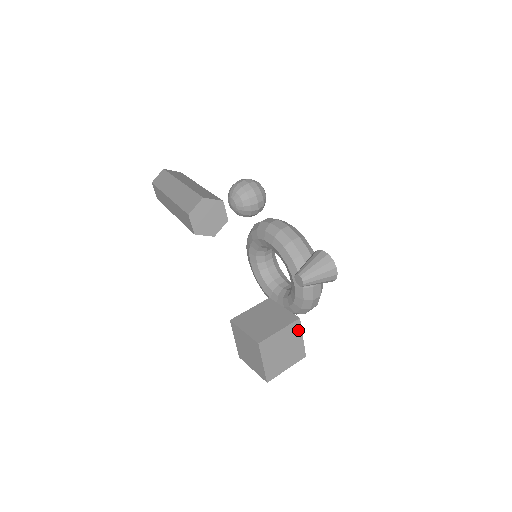
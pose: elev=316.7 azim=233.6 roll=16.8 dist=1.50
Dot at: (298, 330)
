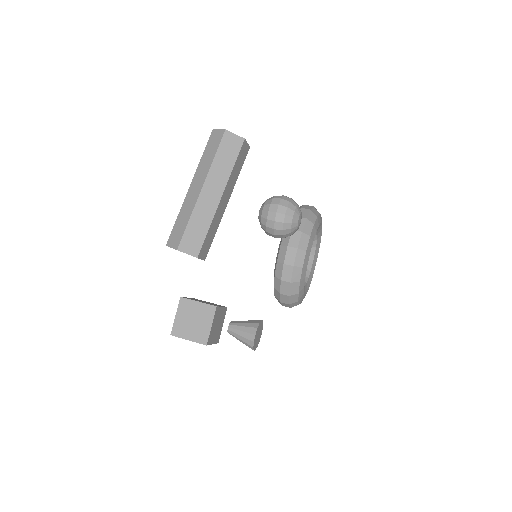
Dot at: occluded
